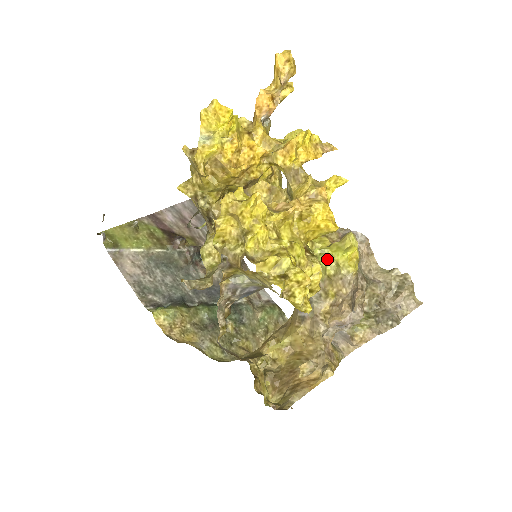
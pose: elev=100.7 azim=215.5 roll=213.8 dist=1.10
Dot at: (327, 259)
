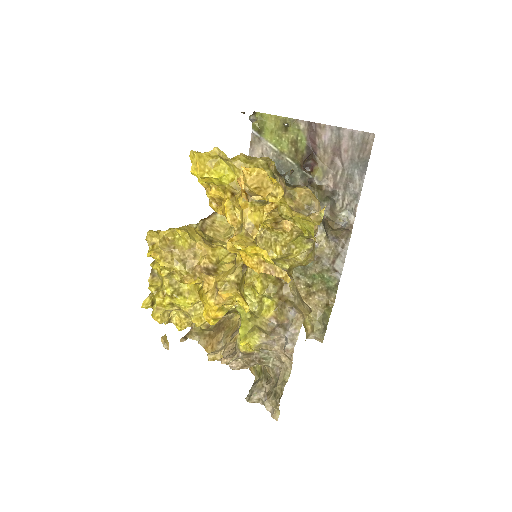
Dot at: occluded
